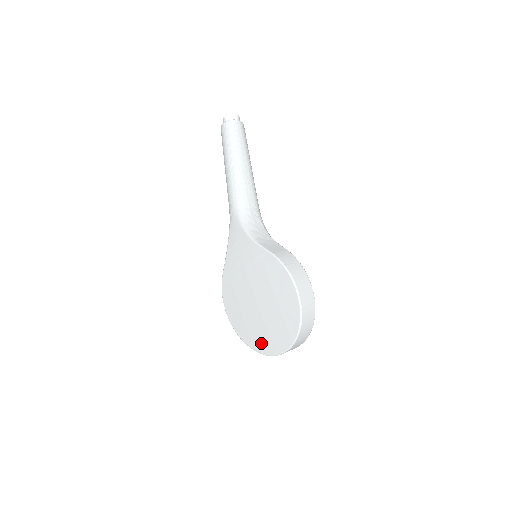
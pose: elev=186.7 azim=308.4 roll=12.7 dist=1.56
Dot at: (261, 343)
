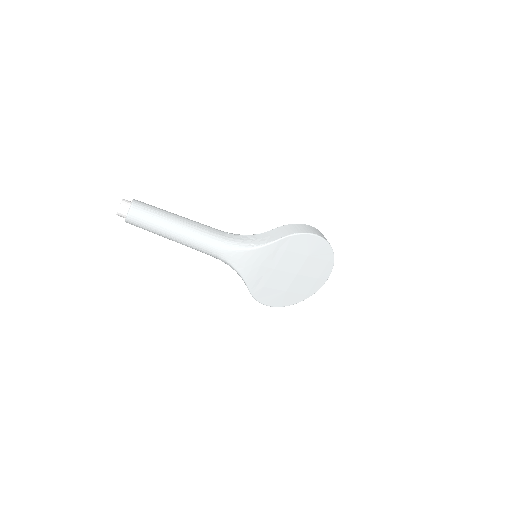
Dot at: (312, 288)
